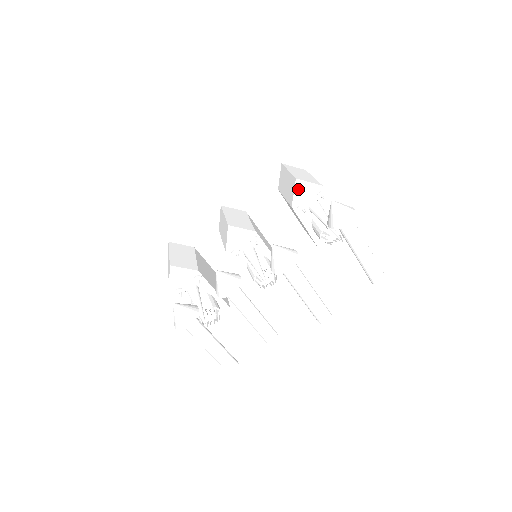
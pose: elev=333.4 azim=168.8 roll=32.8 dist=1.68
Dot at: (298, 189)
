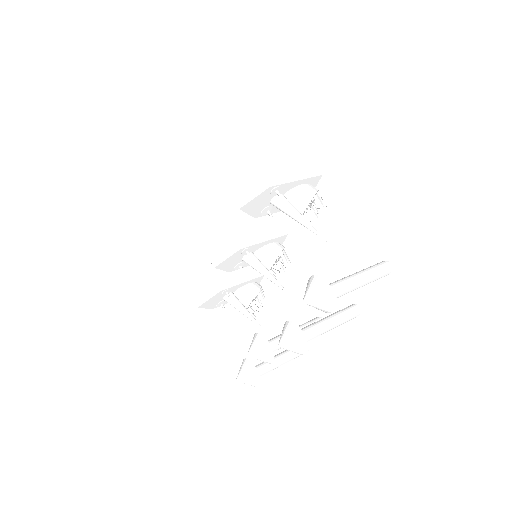
Dot at: (249, 209)
